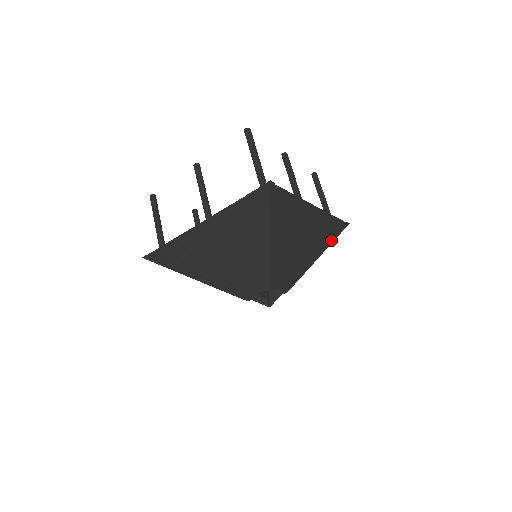
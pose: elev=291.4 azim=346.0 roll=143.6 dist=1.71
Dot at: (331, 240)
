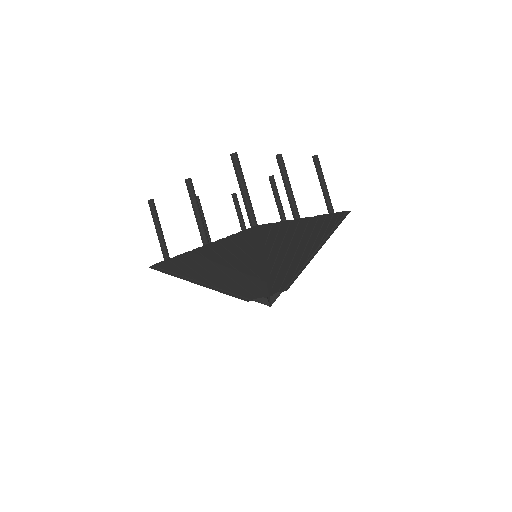
Dot at: (330, 233)
